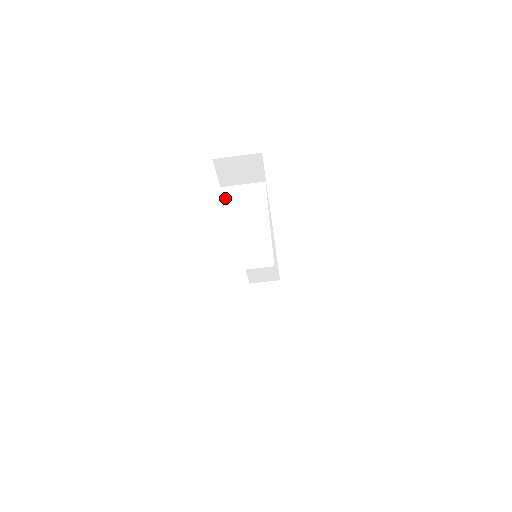
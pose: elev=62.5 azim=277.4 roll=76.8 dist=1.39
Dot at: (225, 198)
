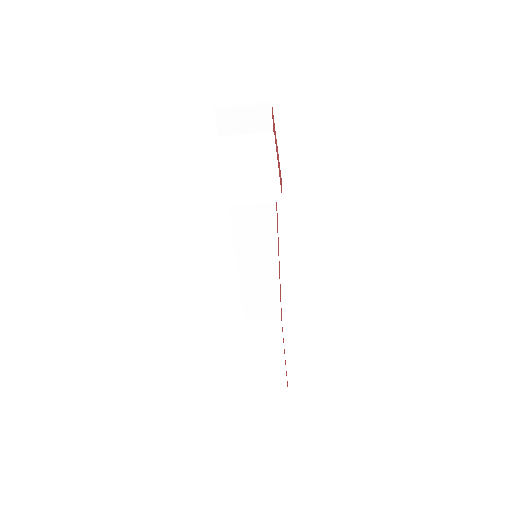
Dot at: (225, 144)
